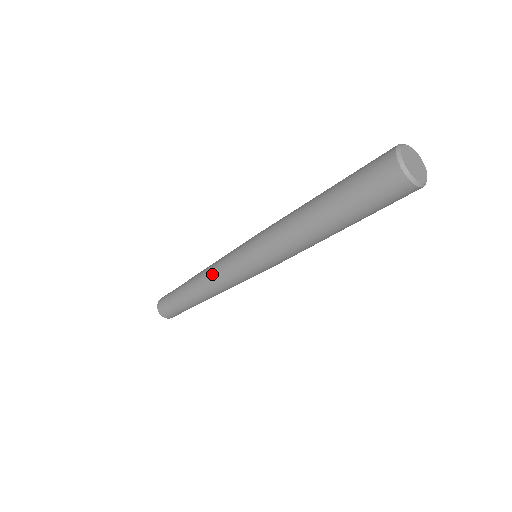
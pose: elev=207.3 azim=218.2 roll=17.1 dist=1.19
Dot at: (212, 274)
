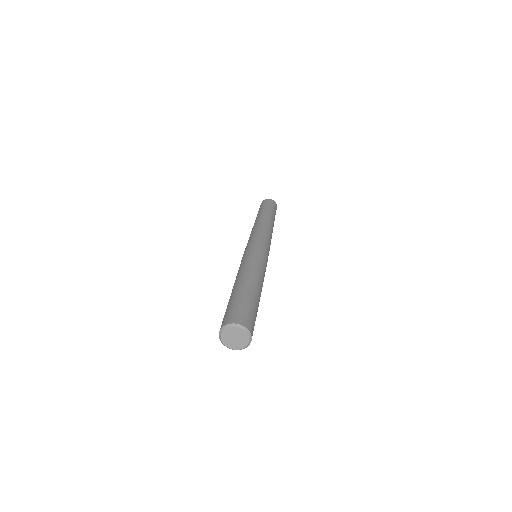
Dot at: occluded
